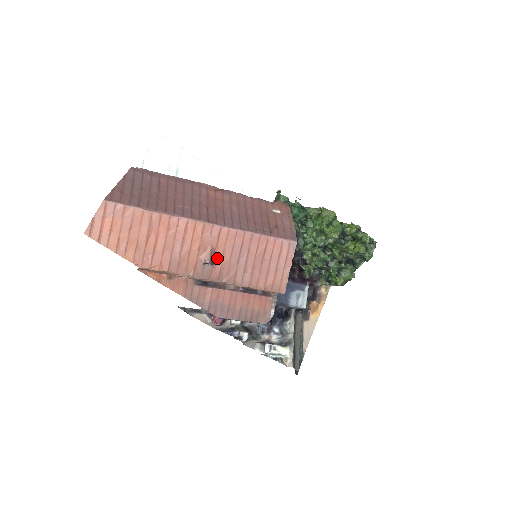
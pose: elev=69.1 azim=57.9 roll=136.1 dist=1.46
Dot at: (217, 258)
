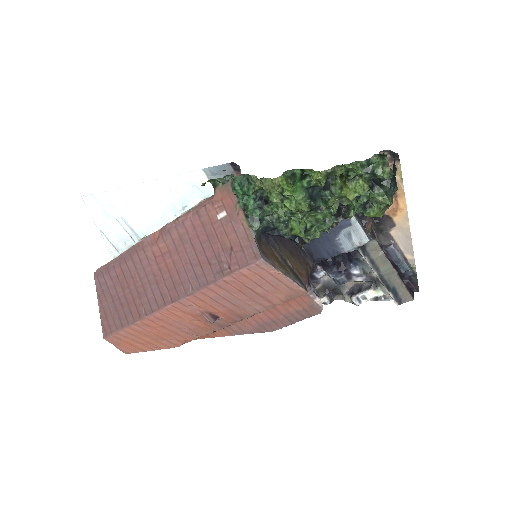
Dot at: (215, 312)
